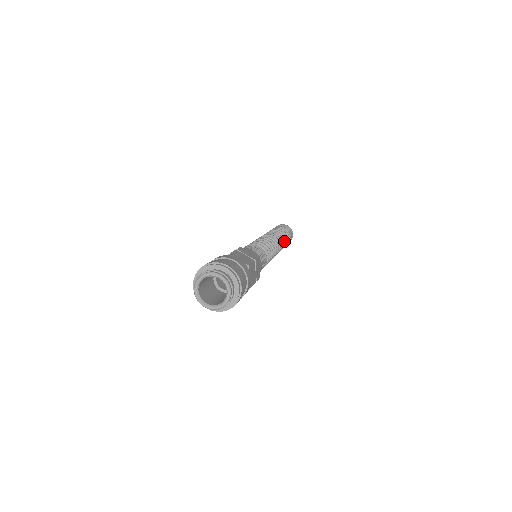
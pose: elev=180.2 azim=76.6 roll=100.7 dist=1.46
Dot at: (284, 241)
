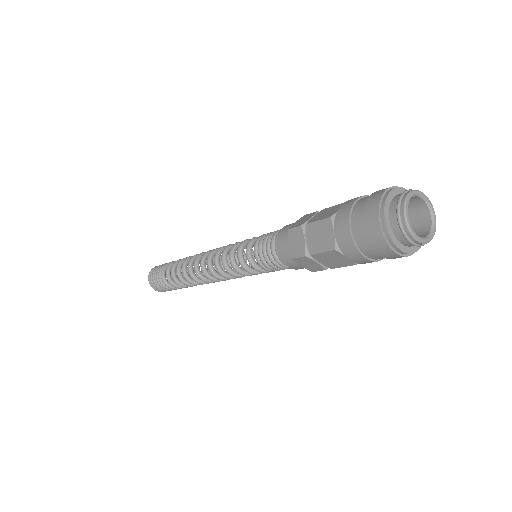
Dot at: occluded
